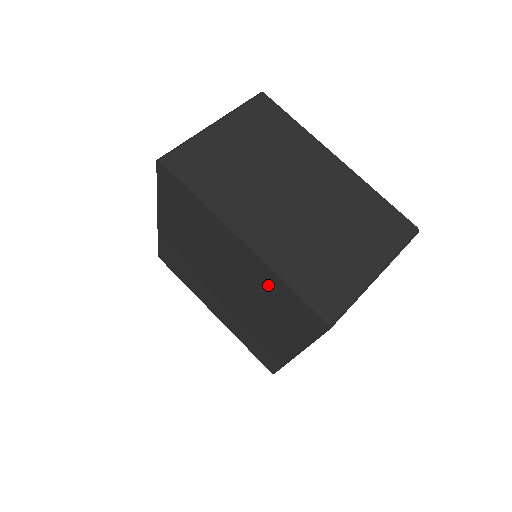
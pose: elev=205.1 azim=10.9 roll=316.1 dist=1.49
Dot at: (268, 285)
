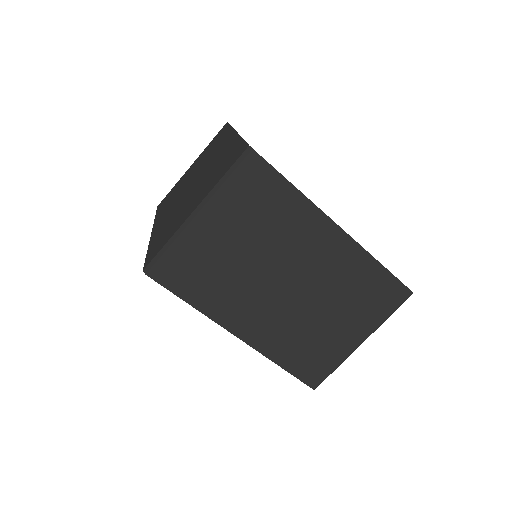
Dot at: occluded
